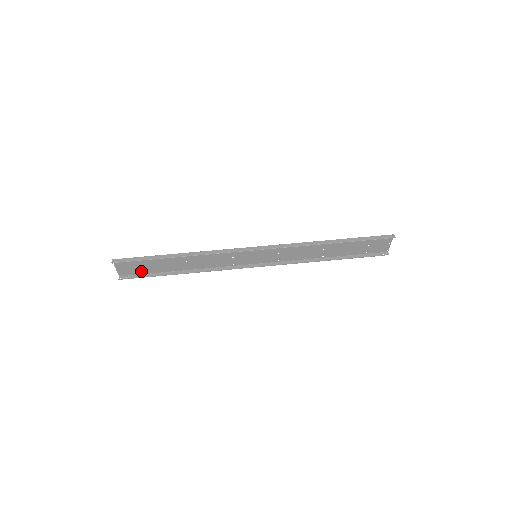
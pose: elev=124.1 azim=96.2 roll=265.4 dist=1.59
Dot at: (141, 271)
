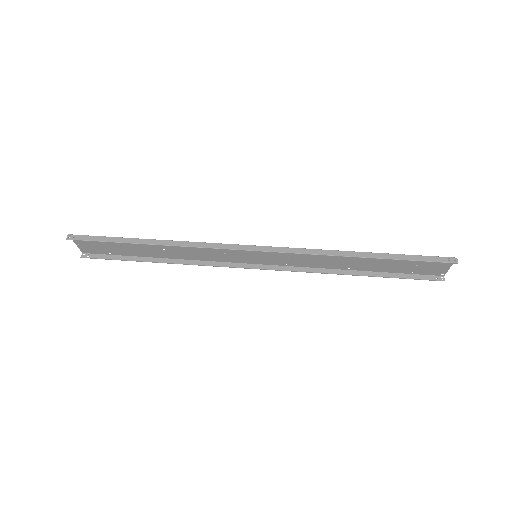
Dot at: (108, 251)
